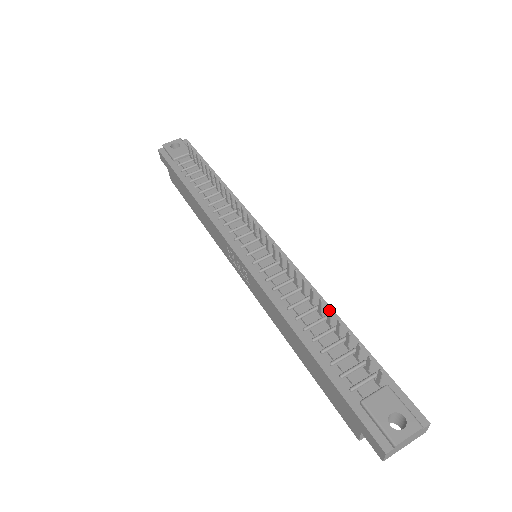
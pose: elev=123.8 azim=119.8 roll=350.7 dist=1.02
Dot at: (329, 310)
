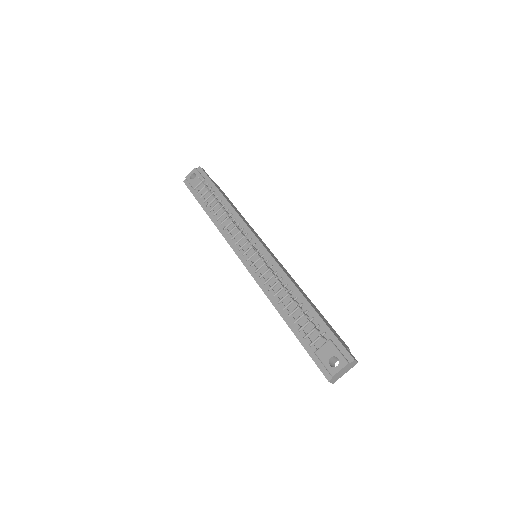
Dot at: occluded
